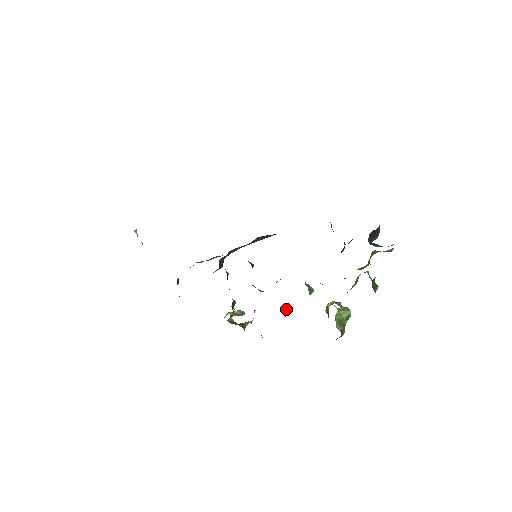
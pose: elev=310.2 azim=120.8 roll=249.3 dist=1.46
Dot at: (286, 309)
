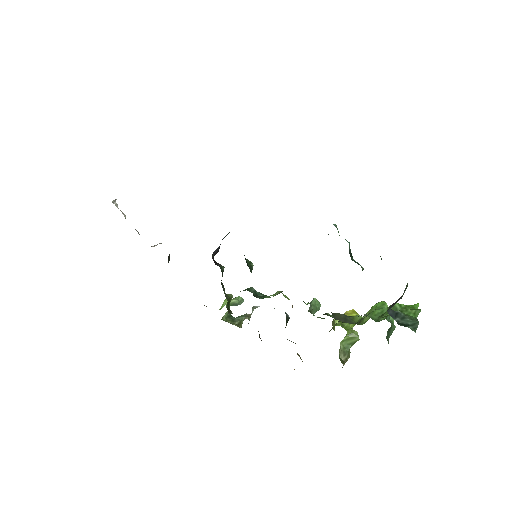
Dot at: (287, 318)
